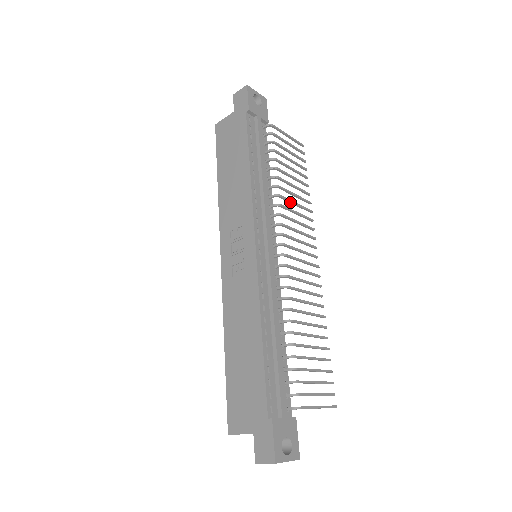
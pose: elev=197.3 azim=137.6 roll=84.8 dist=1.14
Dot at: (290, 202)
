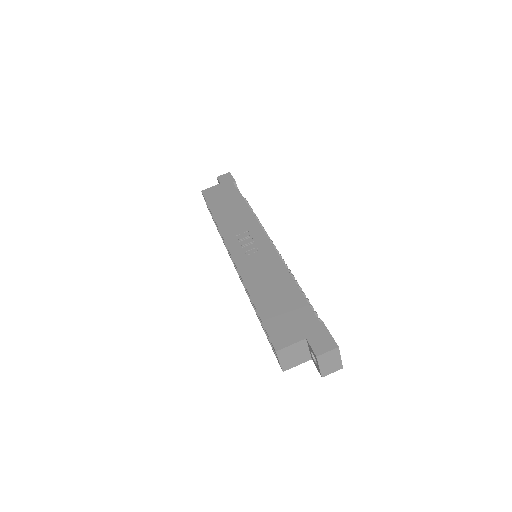
Dot at: occluded
